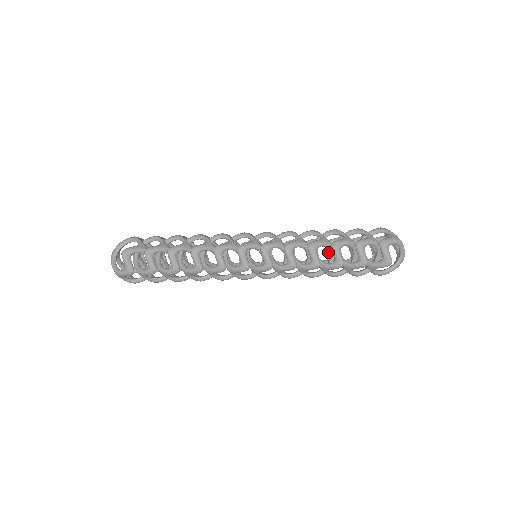
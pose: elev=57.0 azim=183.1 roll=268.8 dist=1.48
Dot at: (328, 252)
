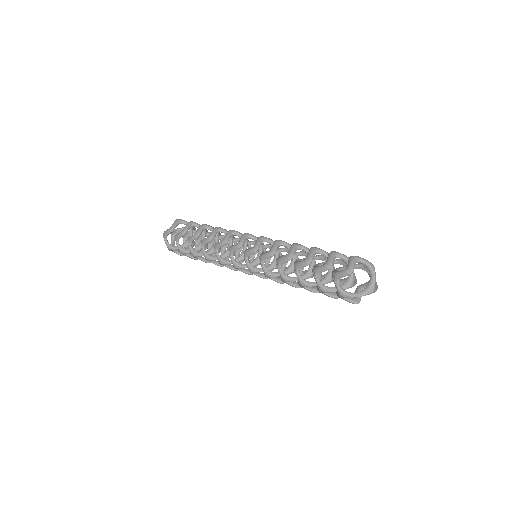
Dot at: occluded
